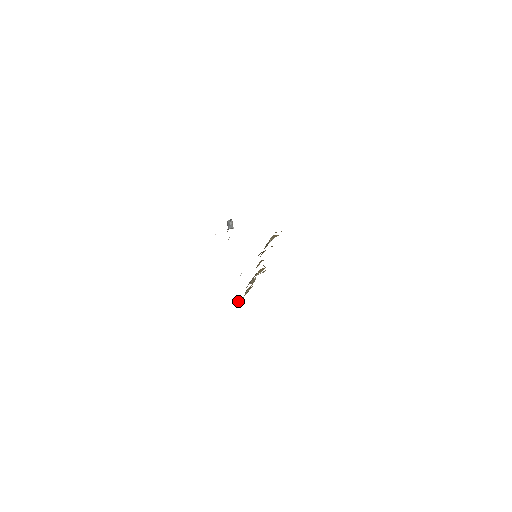
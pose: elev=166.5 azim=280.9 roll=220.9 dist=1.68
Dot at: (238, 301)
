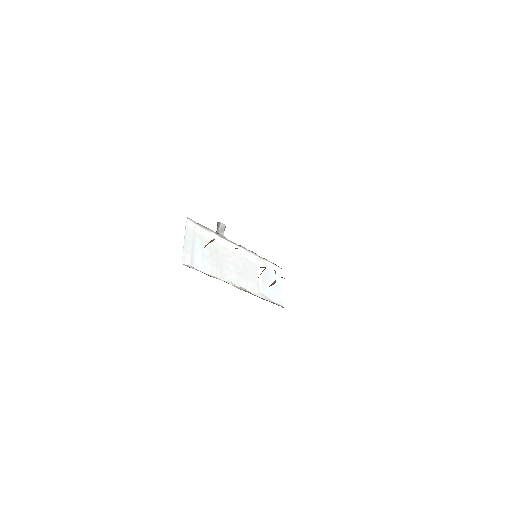
Dot at: occluded
